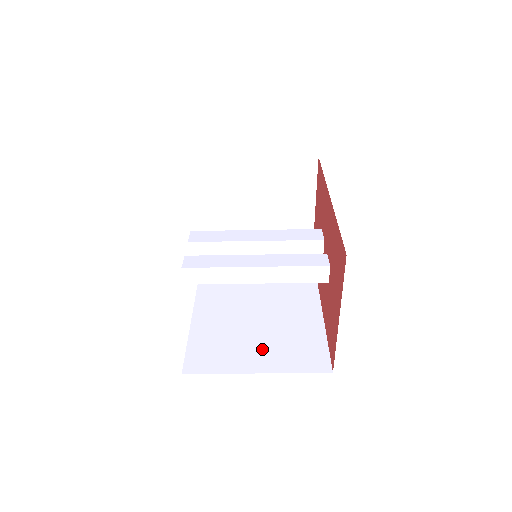
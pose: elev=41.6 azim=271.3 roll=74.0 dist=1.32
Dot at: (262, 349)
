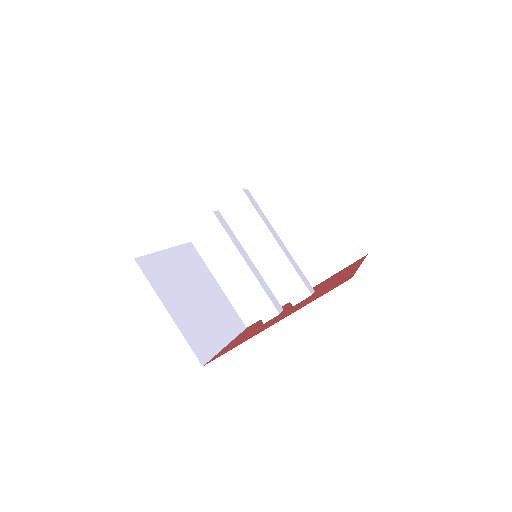
Dot at: occluded
